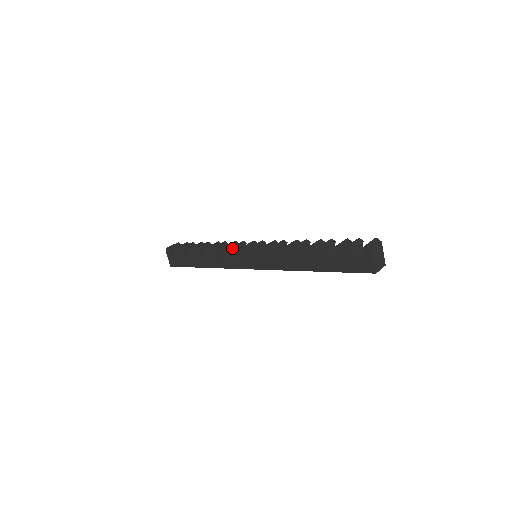
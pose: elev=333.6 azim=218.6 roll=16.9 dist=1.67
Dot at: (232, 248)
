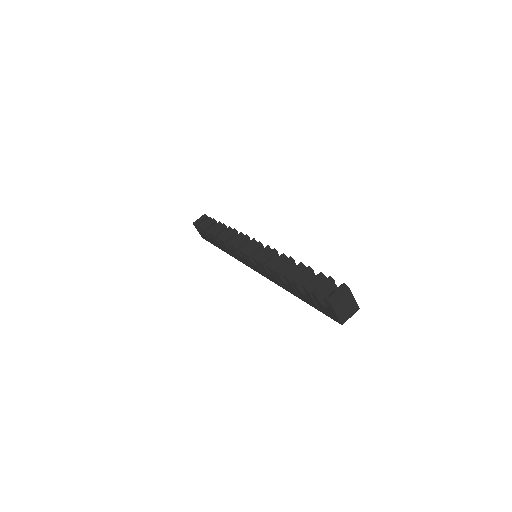
Dot at: (233, 247)
